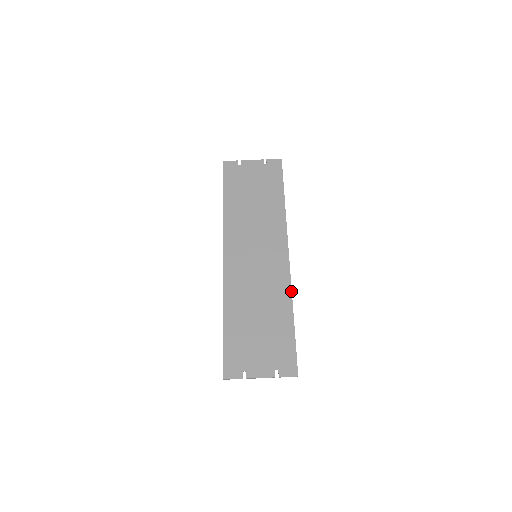
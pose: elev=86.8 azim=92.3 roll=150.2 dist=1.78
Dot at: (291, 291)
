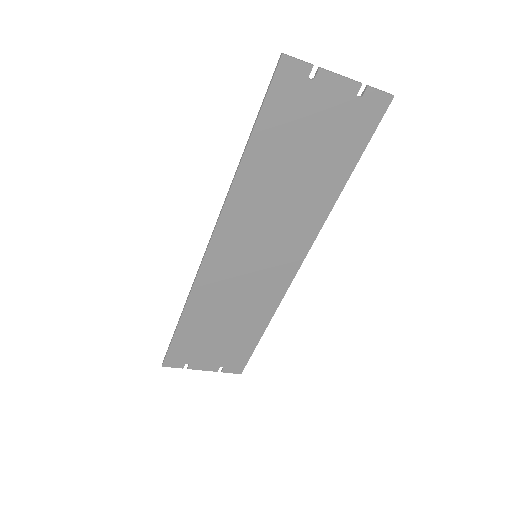
Dot at: (278, 306)
